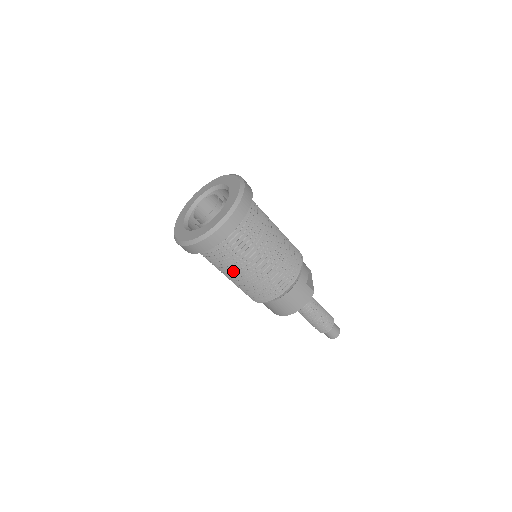
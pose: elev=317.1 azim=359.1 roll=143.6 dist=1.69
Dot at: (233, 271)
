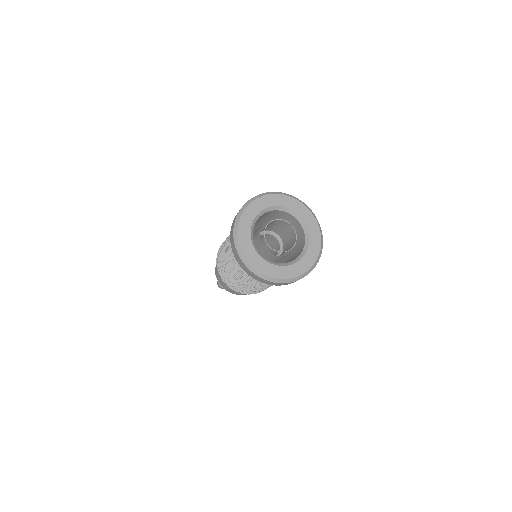
Dot at: (238, 273)
